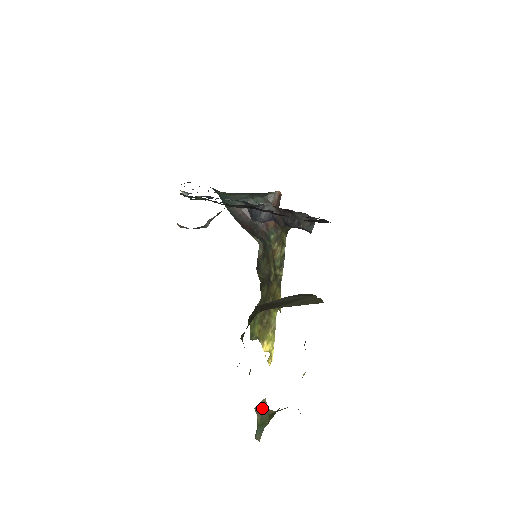
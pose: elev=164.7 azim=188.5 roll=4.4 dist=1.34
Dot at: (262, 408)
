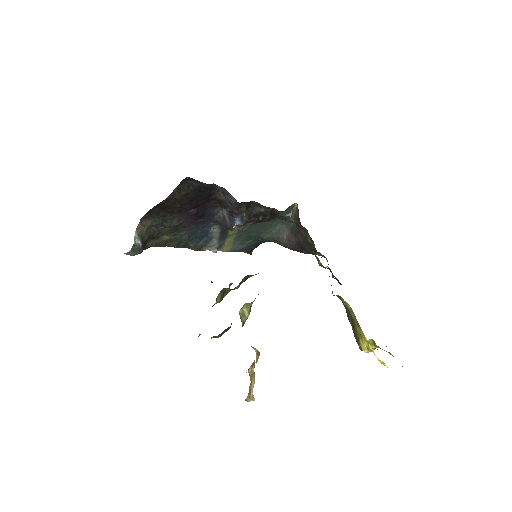
Dot at: occluded
